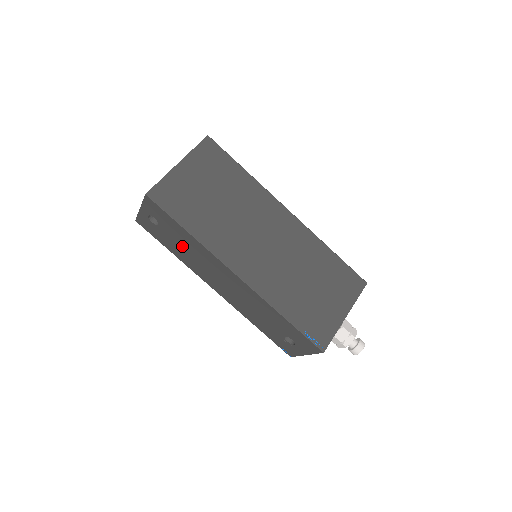
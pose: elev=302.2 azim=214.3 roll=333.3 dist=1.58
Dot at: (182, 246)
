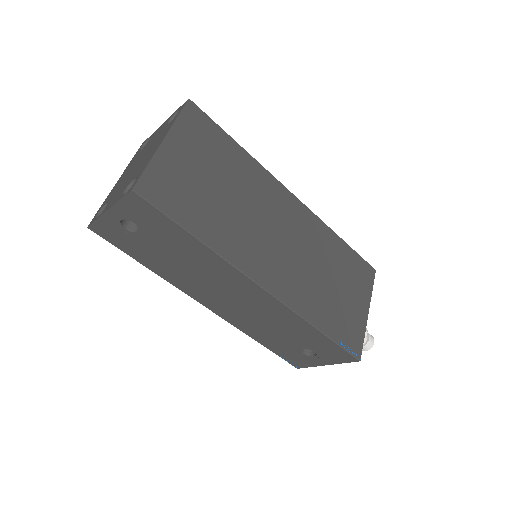
Dot at: (173, 257)
